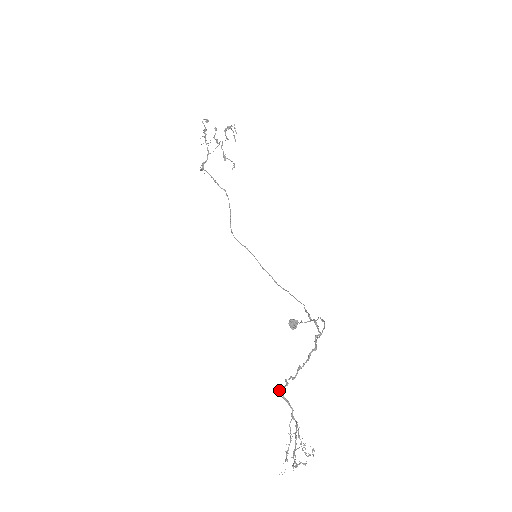
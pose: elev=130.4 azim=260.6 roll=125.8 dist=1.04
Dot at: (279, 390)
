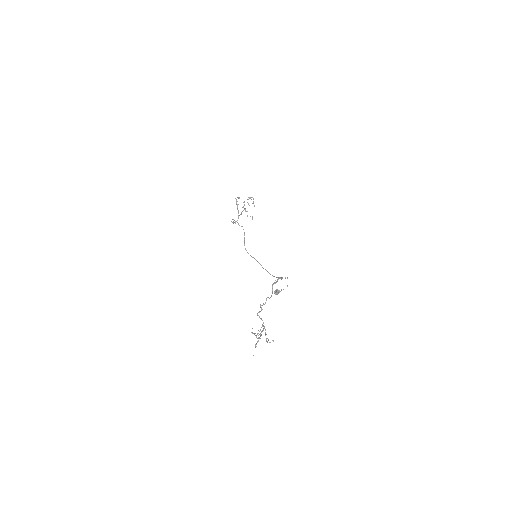
Dot at: (257, 313)
